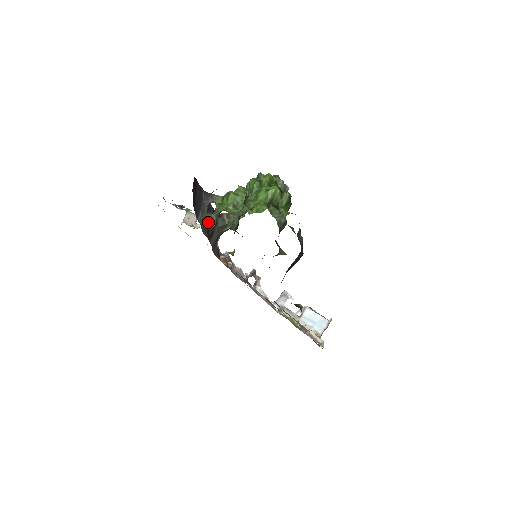
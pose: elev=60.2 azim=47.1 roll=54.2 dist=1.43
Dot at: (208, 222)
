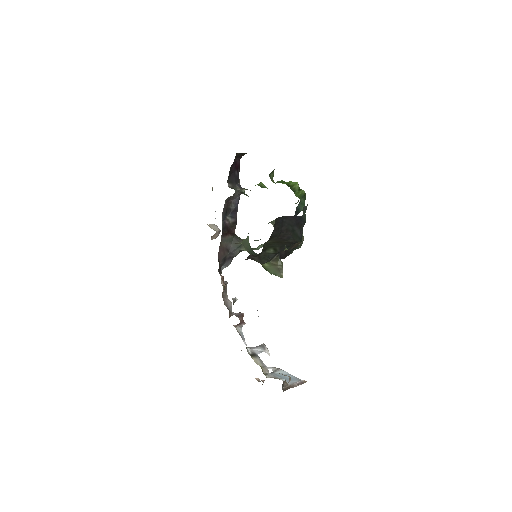
Dot at: occluded
